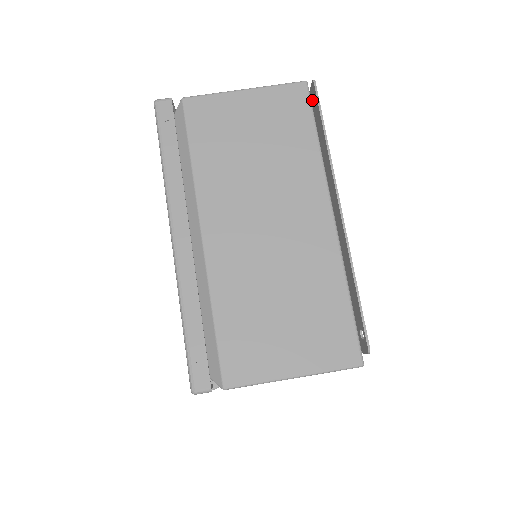
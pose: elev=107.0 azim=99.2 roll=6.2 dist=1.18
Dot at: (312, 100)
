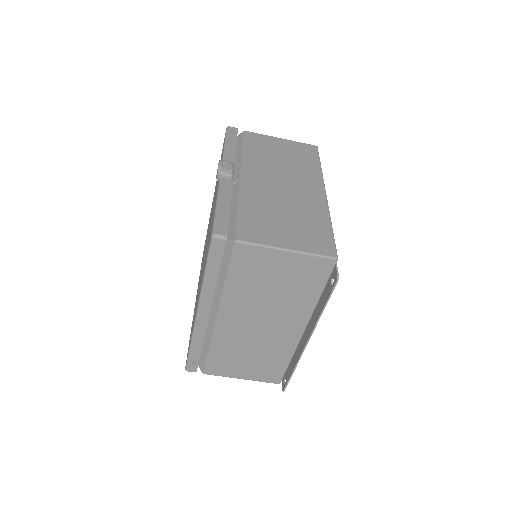
Dot at: (332, 275)
